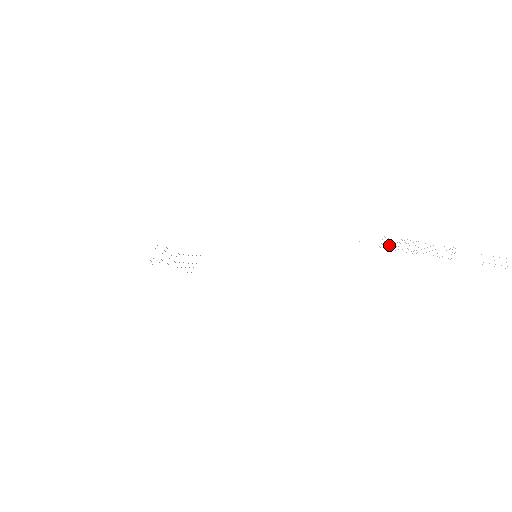
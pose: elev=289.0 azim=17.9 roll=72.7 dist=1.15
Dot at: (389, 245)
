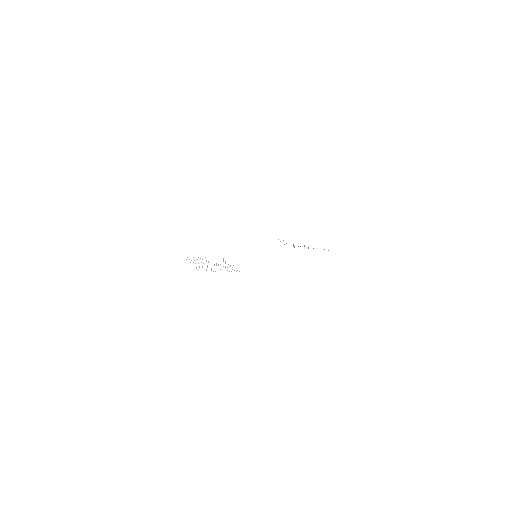
Dot at: occluded
